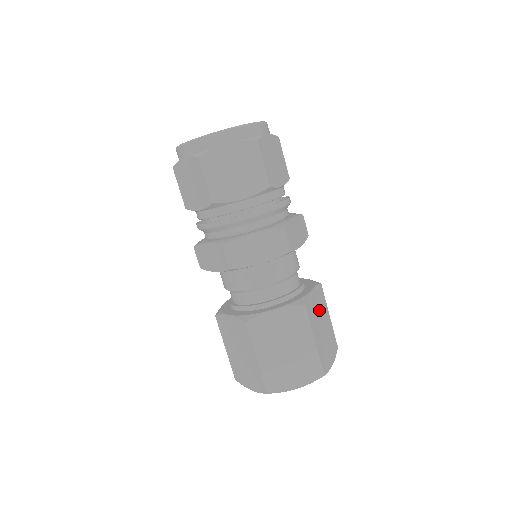
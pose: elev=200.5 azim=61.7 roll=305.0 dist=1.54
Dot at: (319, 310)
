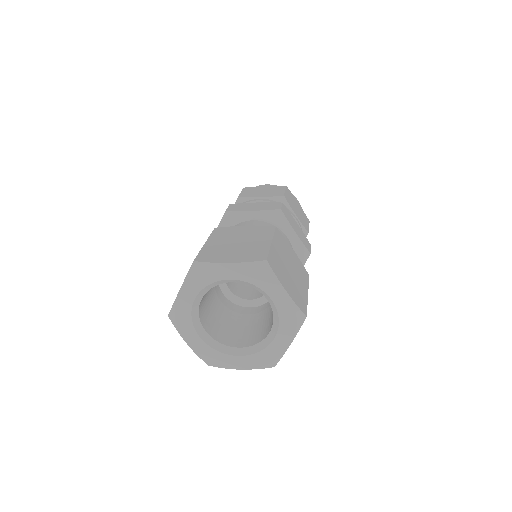
Dot at: (293, 263)
